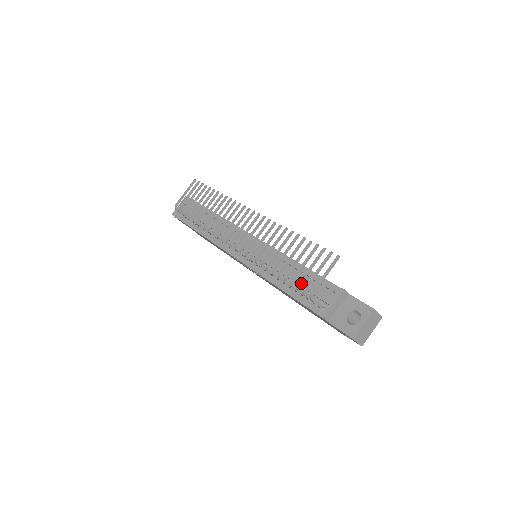
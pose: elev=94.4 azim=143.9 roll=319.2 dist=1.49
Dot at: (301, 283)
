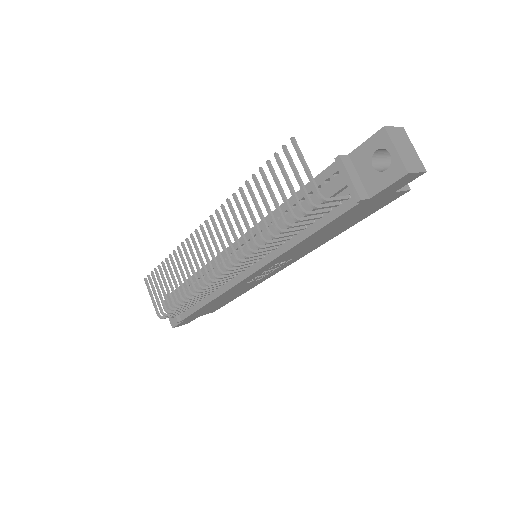
Dot at: (300, 205)
